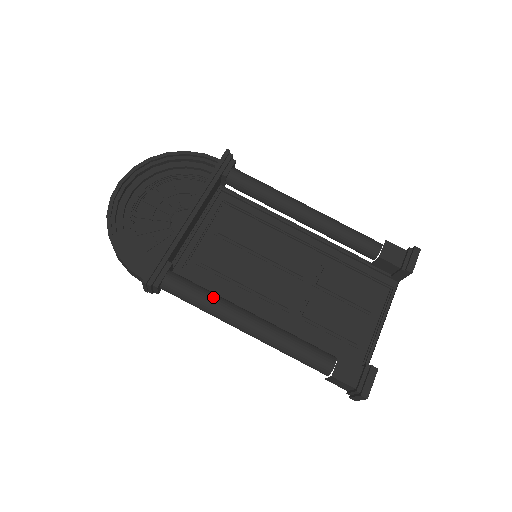
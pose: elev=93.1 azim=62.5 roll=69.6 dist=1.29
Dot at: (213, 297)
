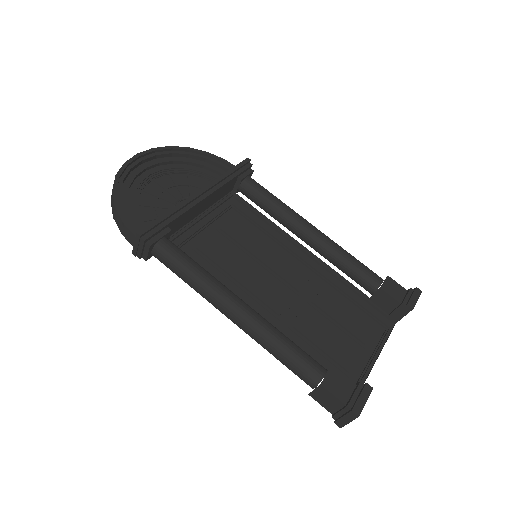
Dot at: (206, 272)
